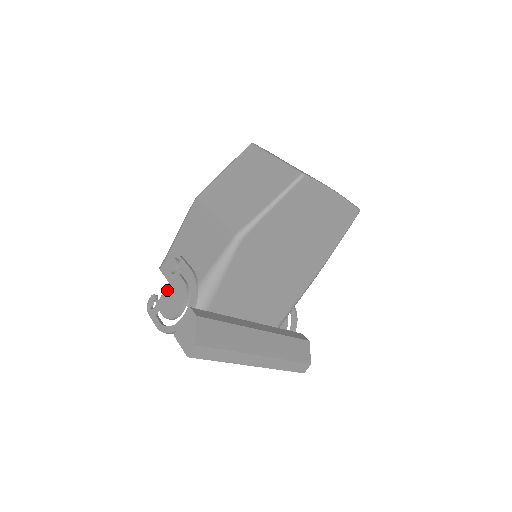
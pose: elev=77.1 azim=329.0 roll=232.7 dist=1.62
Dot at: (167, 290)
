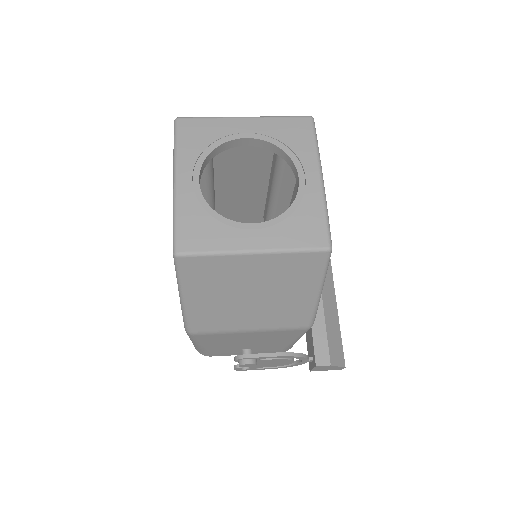
Dot at: occluded
